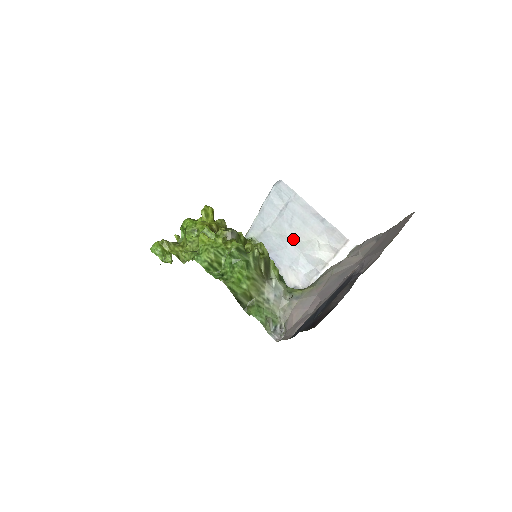
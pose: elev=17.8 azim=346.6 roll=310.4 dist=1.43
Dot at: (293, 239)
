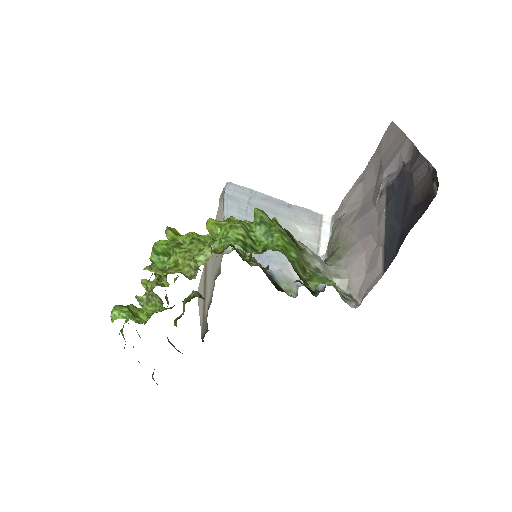
Dot at: occluded
